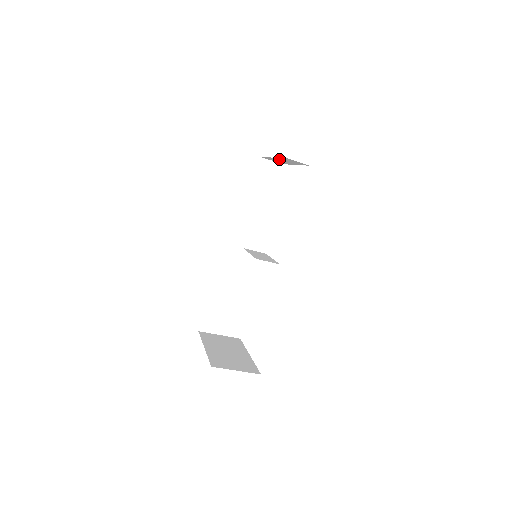
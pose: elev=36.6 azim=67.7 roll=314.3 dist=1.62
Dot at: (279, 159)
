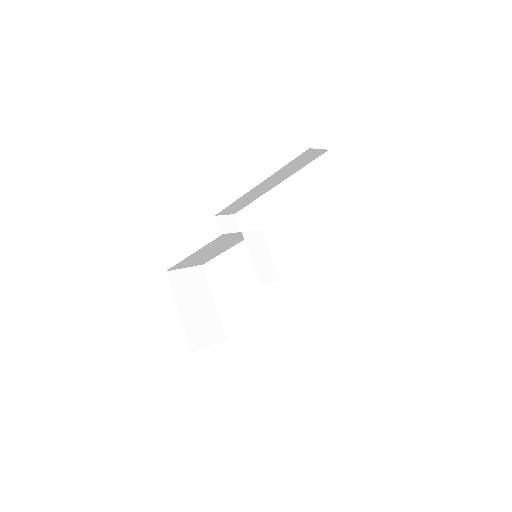
Dot at: occluded
